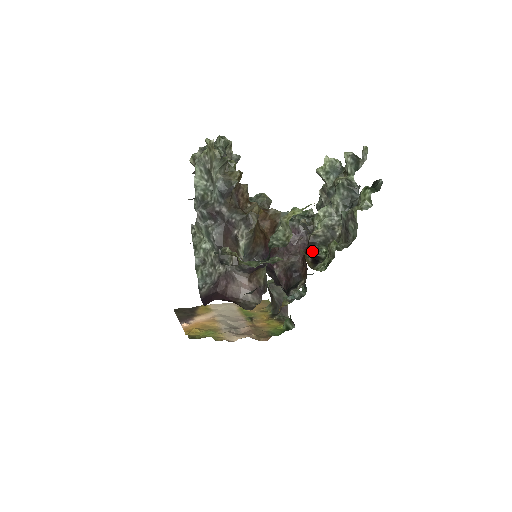
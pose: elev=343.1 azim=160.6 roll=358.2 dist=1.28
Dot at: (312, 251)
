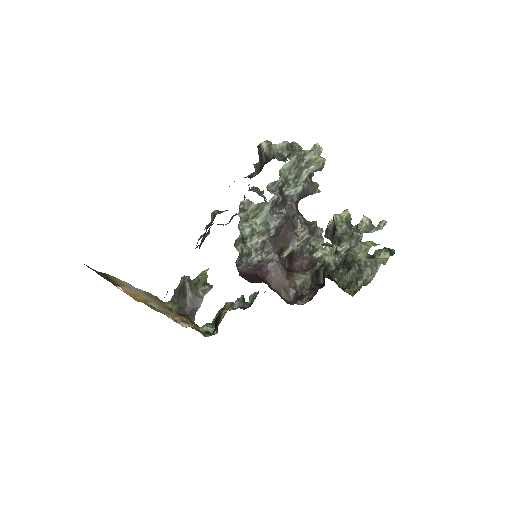
Dot at: (329, 276)
